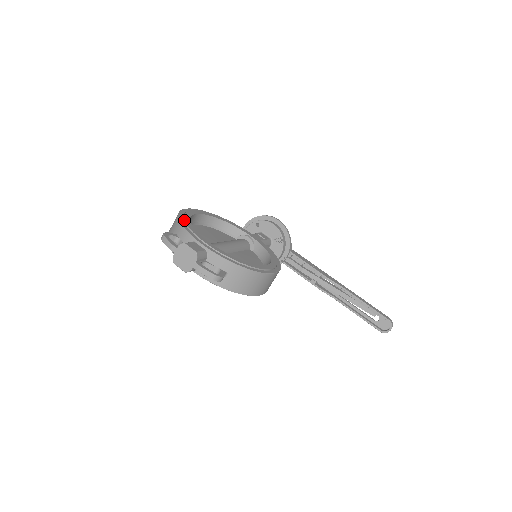
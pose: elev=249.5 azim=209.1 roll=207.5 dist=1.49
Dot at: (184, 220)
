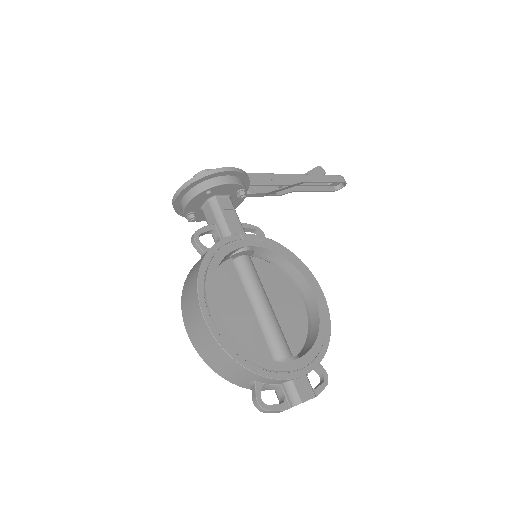
Dot at: (252, 363)
